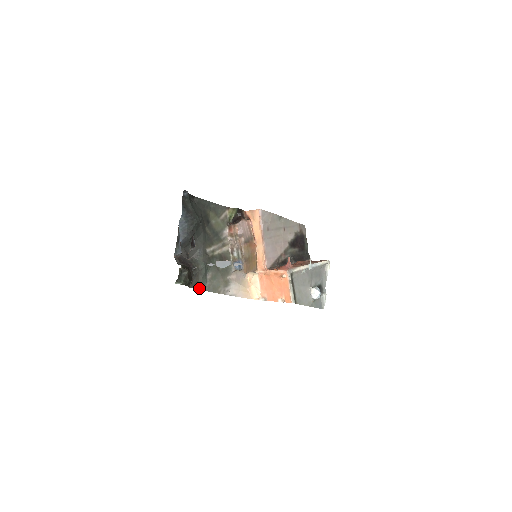
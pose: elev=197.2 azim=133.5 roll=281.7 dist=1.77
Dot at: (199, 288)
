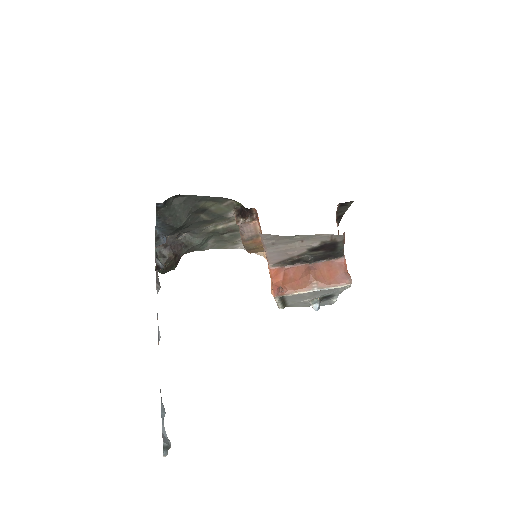
Dot at: (198, 250)
